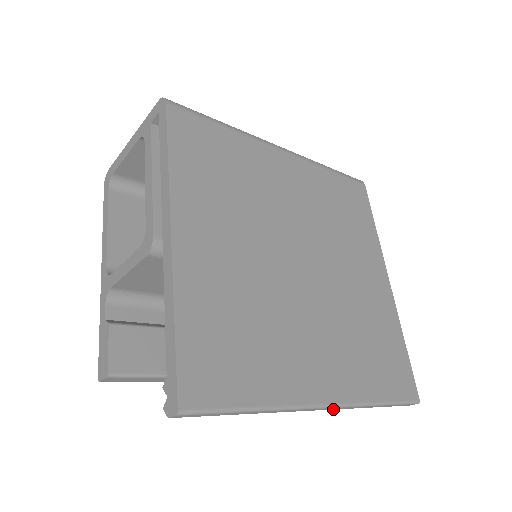
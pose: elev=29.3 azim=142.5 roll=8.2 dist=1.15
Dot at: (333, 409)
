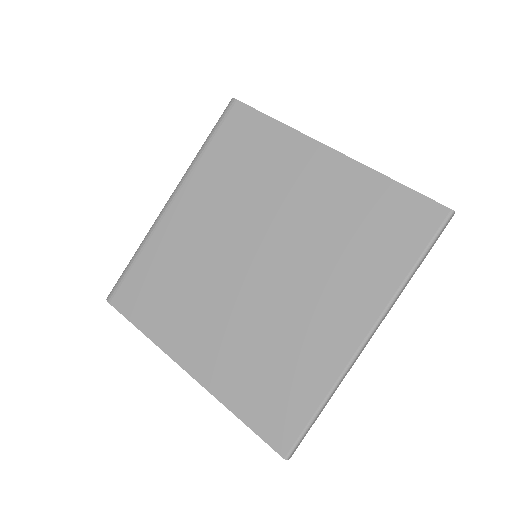
Dot at: occluded
